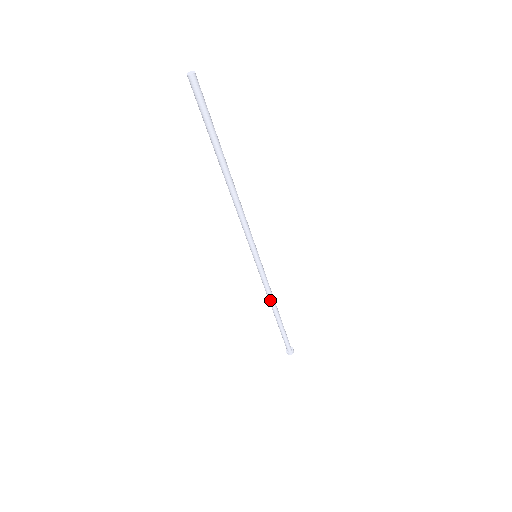
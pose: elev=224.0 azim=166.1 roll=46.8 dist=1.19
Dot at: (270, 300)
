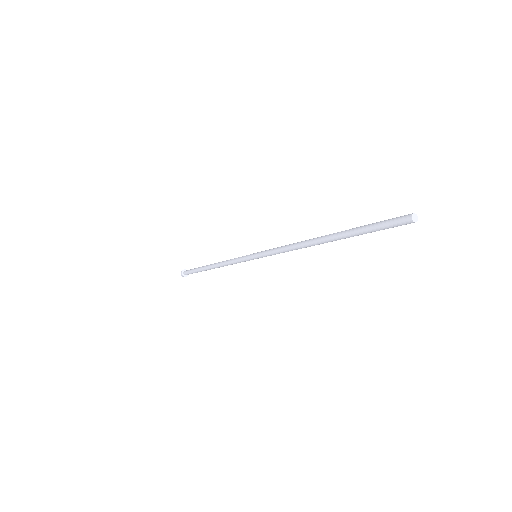
Dot at: occluded
